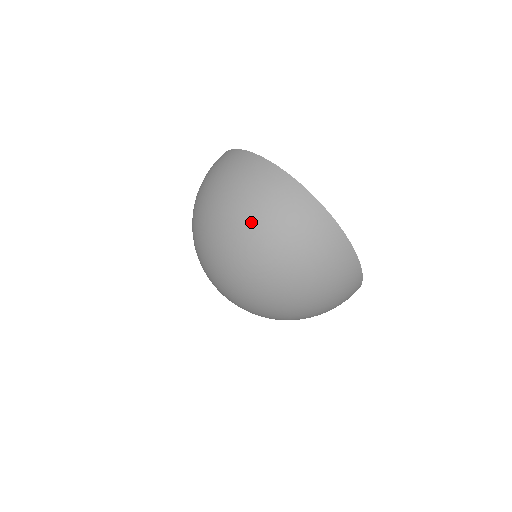
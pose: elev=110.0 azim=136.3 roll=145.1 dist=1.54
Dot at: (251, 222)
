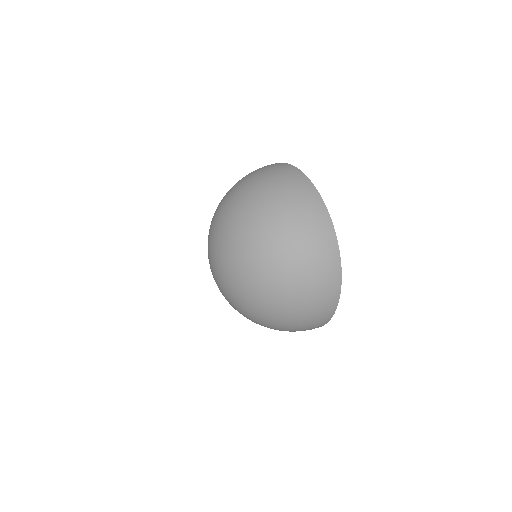
Dot at: (241, 182)
